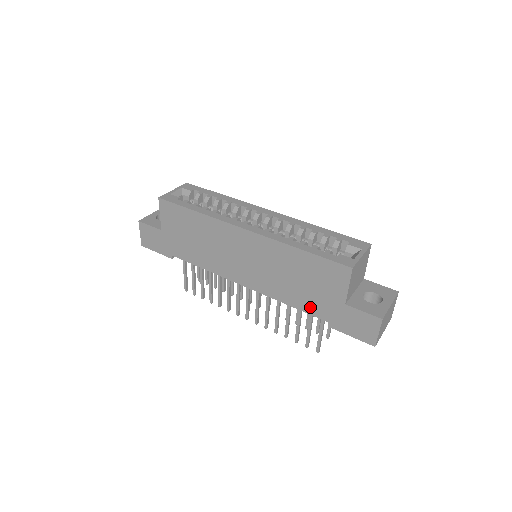
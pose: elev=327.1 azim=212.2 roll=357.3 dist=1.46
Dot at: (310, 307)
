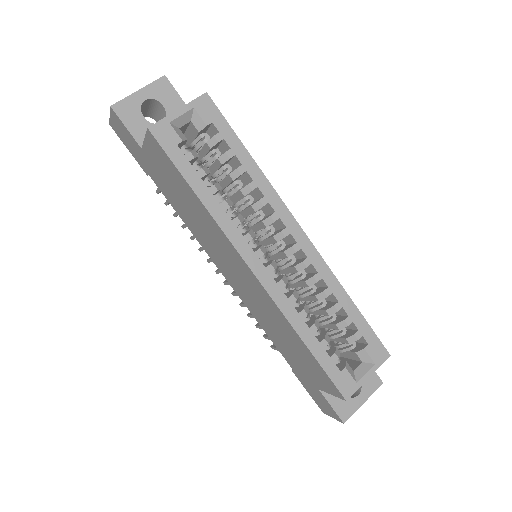
Dot at: (284, 353)
